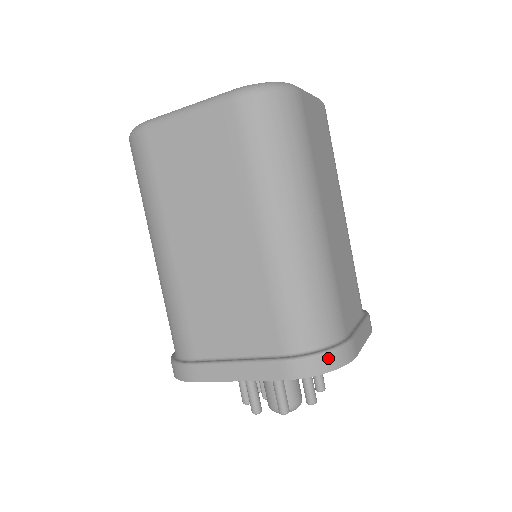
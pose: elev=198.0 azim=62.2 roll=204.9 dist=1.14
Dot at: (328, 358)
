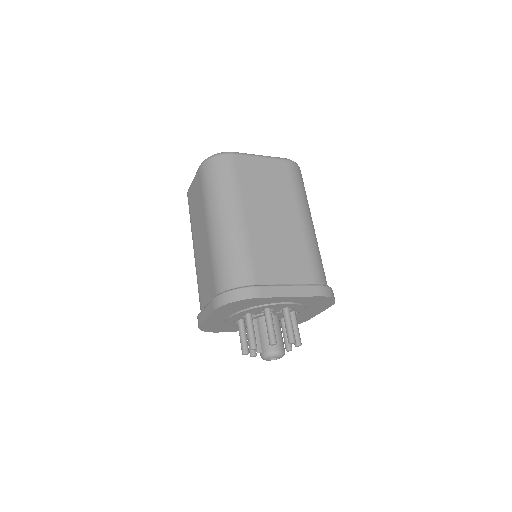
Dot at: occluded
